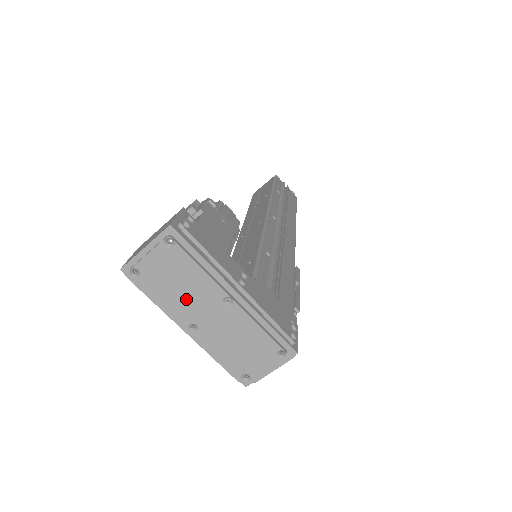
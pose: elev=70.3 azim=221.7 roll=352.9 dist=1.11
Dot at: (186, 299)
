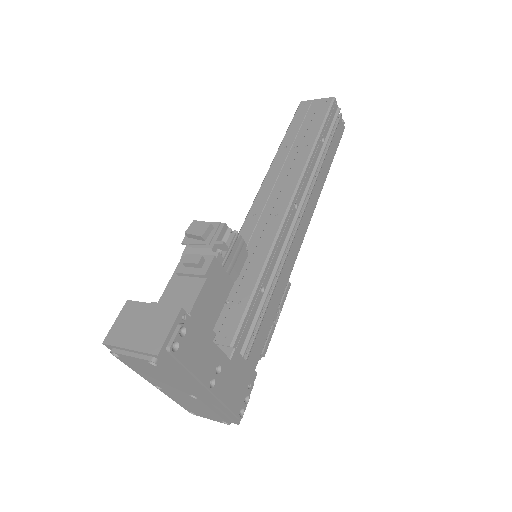
Dot at: (157, 380)
